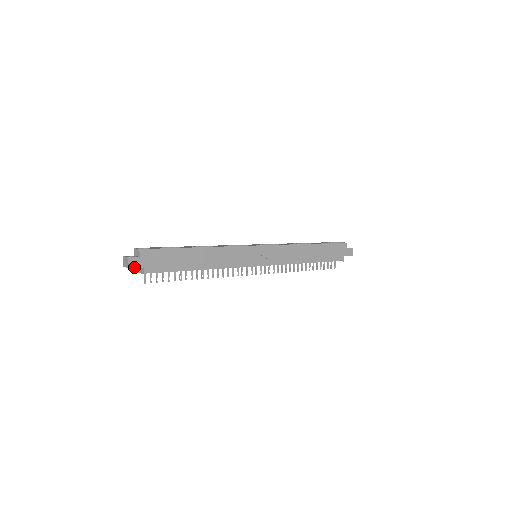
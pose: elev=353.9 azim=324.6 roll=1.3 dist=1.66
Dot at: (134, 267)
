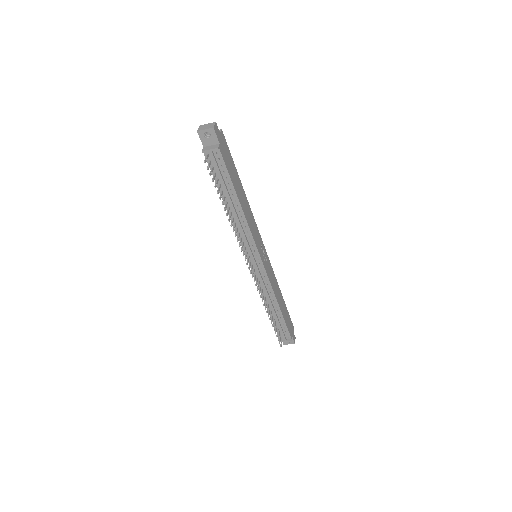
Dot at: (216, 133)
